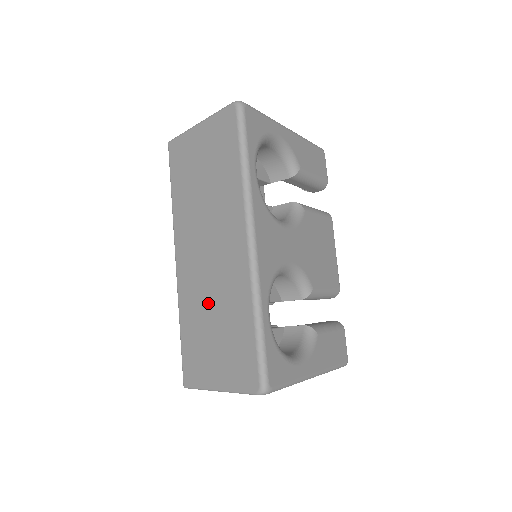
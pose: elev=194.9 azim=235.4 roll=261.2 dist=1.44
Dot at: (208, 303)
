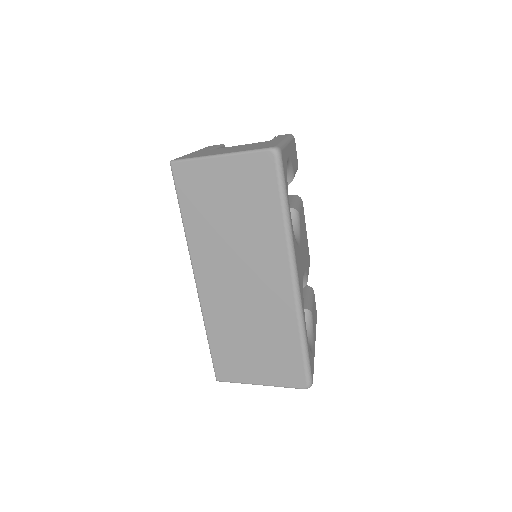
Dot at: (244, 322)
